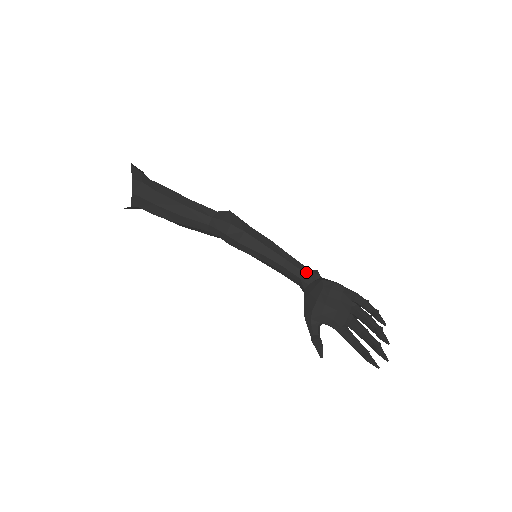
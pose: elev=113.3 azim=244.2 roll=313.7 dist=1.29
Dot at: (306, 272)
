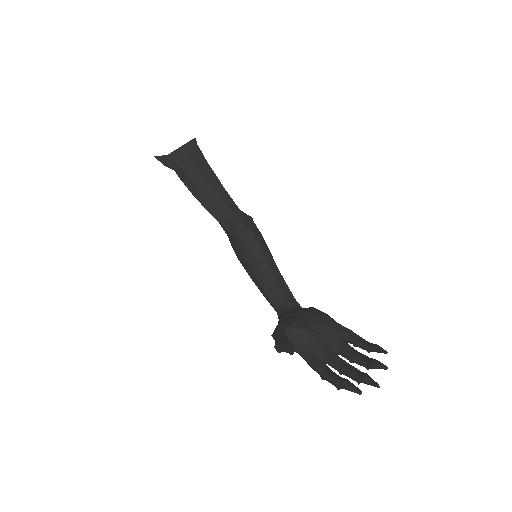
Dot at: (295, 299)
